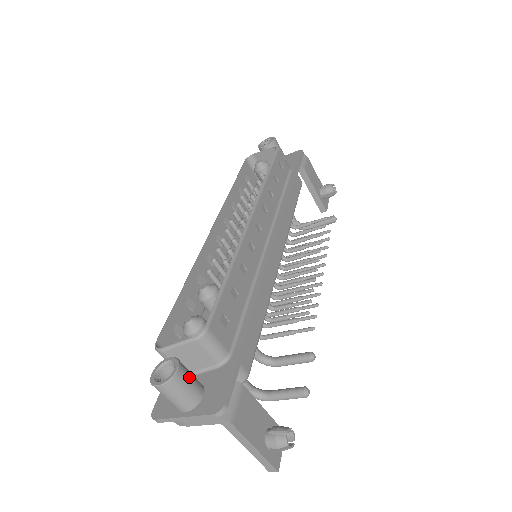
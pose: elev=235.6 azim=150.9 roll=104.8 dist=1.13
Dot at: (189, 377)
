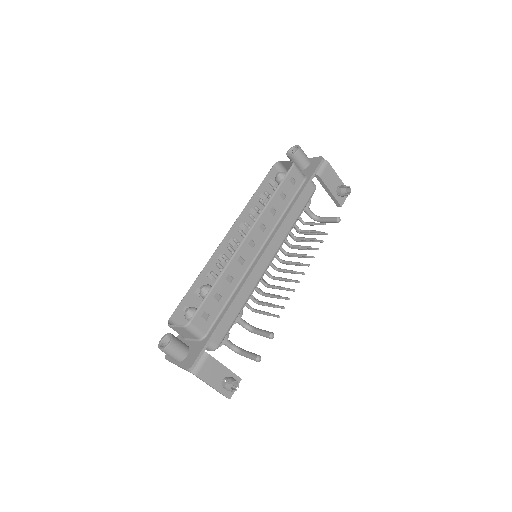
Dot at: (178, 347)
